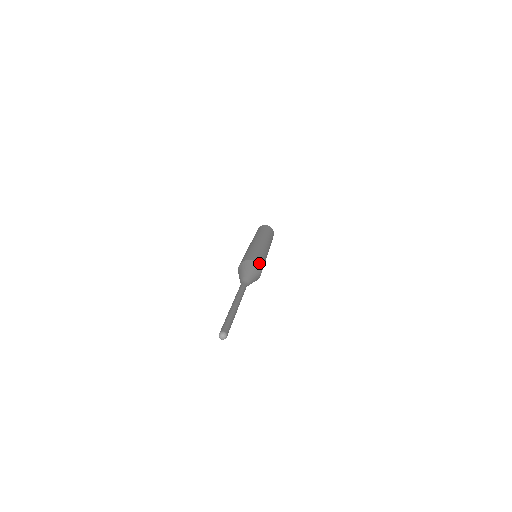
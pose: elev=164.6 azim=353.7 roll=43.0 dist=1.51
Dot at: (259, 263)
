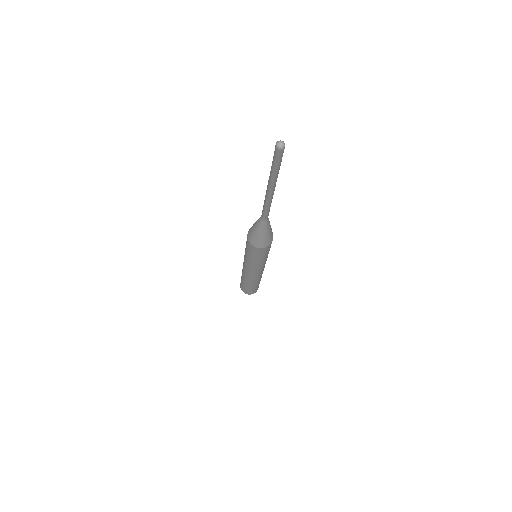
Dot at: occluded
